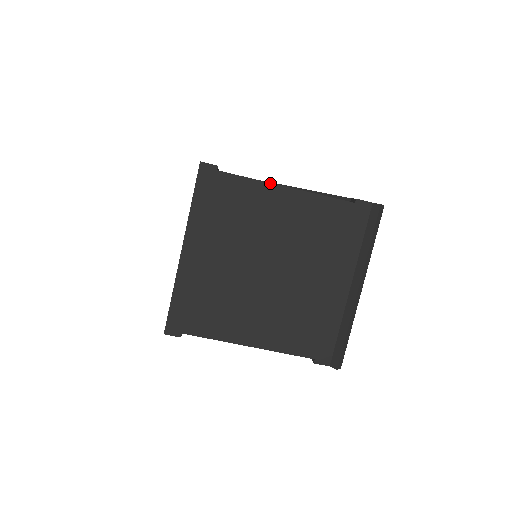
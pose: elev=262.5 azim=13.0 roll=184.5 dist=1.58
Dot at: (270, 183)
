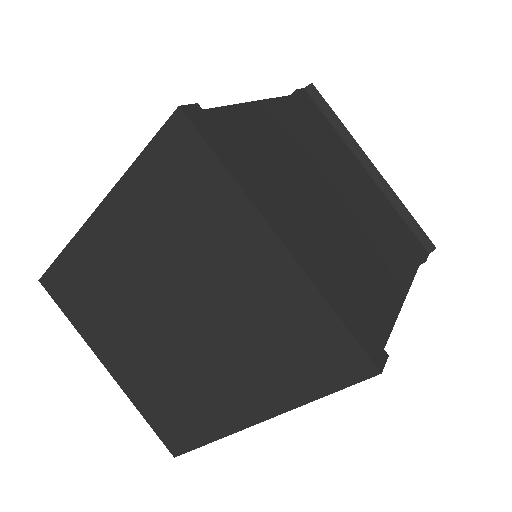
Dot at: (248, 102)
